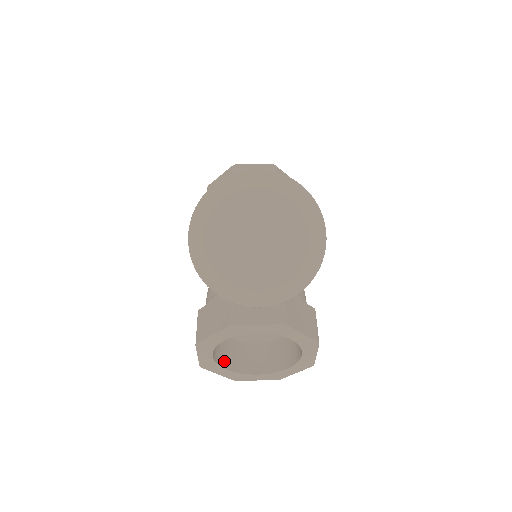
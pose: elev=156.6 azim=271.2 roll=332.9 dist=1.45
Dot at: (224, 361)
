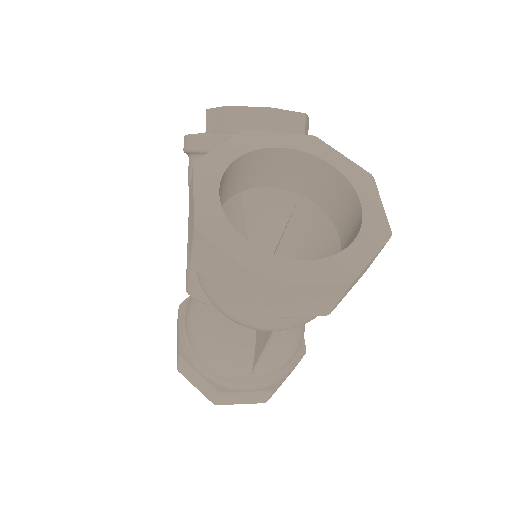
Dot at: occluded
